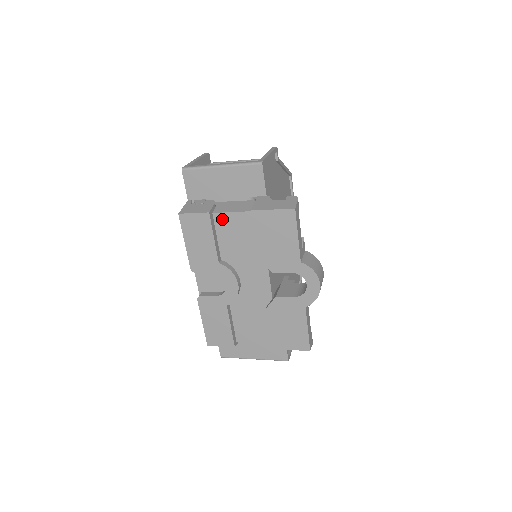
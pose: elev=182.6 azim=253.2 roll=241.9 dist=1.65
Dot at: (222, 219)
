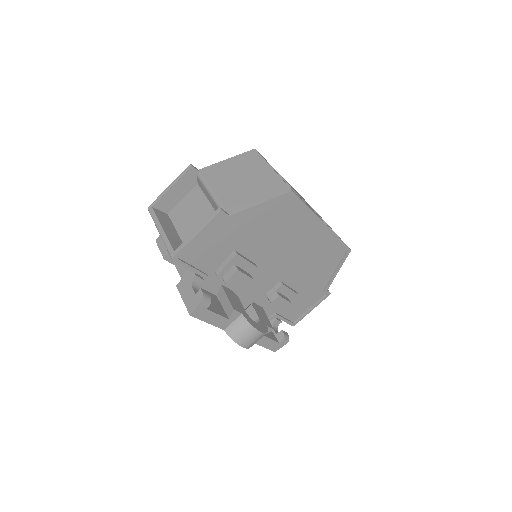
Dot at: occluded
